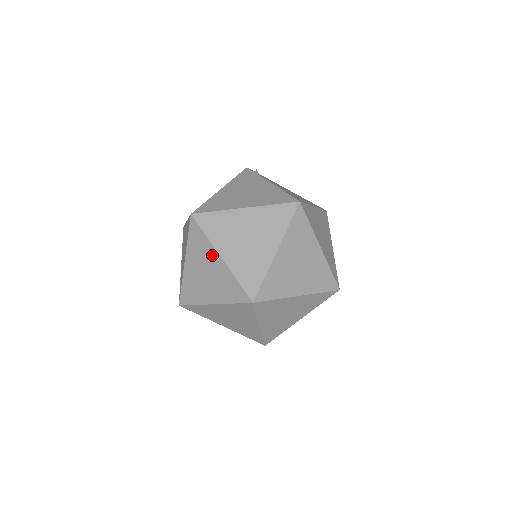
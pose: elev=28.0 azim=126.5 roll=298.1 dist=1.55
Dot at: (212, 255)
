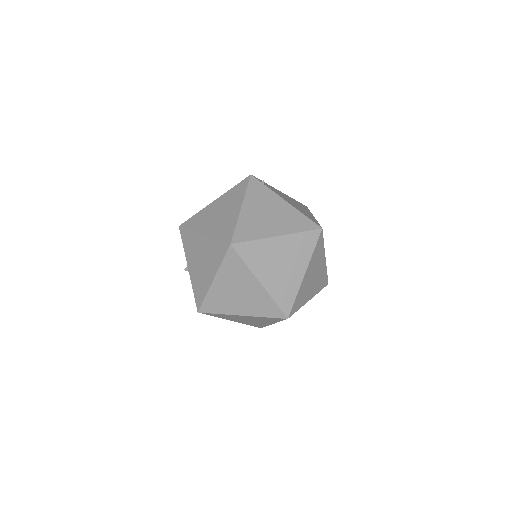
Dot at: (250, 280)
